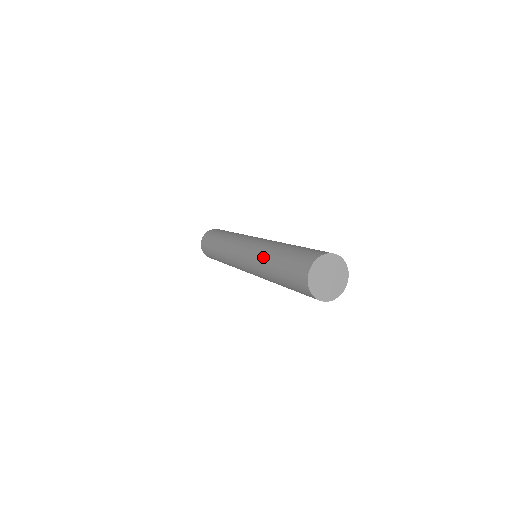
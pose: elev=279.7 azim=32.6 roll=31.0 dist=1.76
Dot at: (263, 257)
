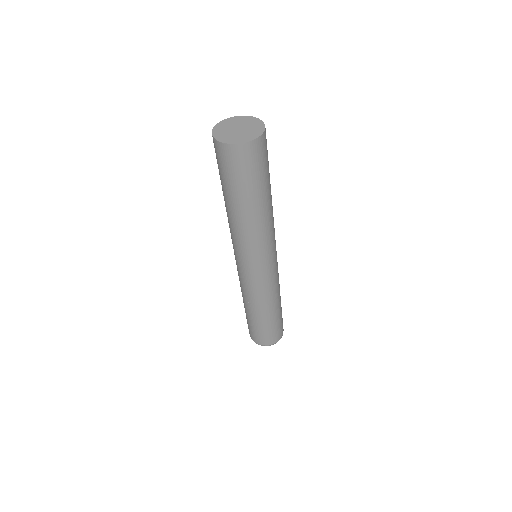
Dot at: occluded
